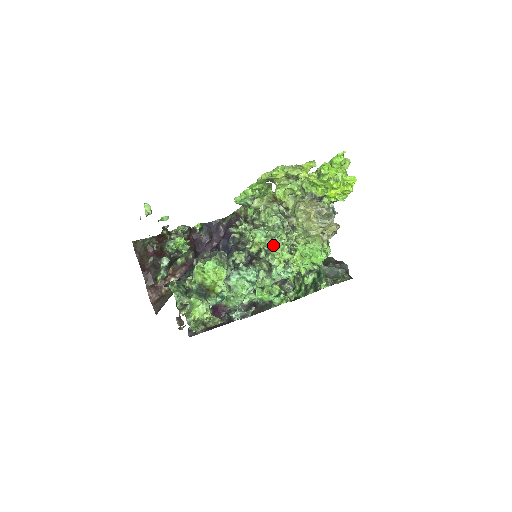
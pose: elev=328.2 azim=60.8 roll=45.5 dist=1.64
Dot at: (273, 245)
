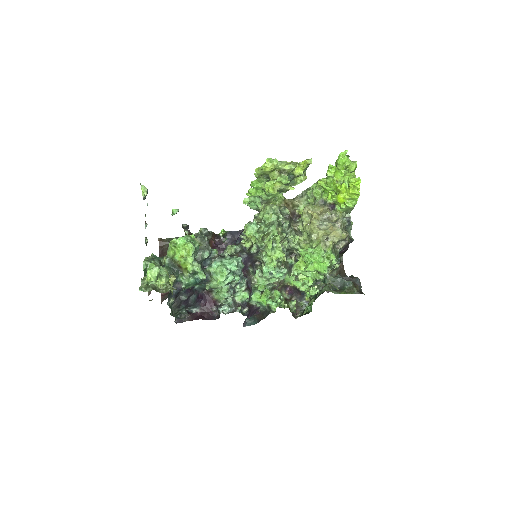
Dot at: (260, 238)
